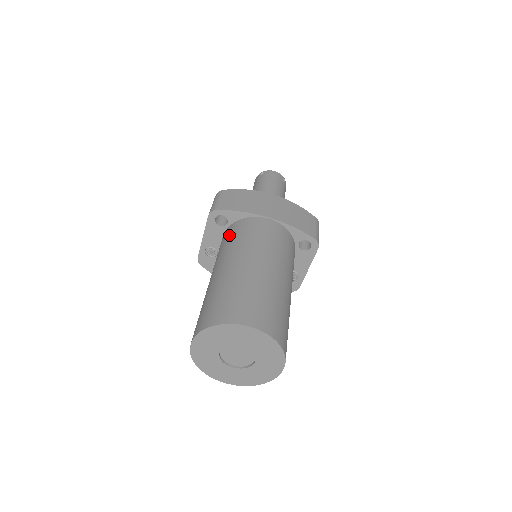
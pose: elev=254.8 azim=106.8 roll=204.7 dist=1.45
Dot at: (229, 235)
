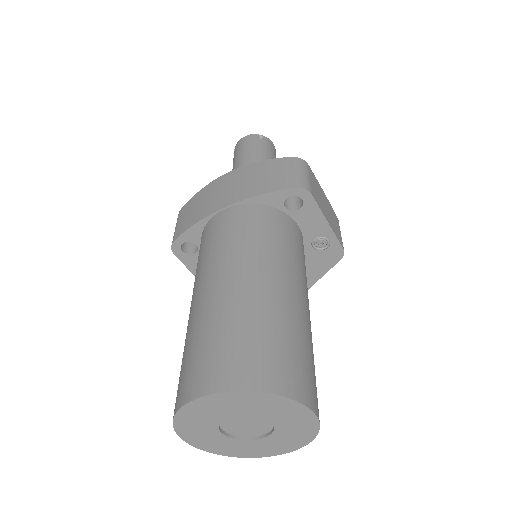
Dot at: occluded
